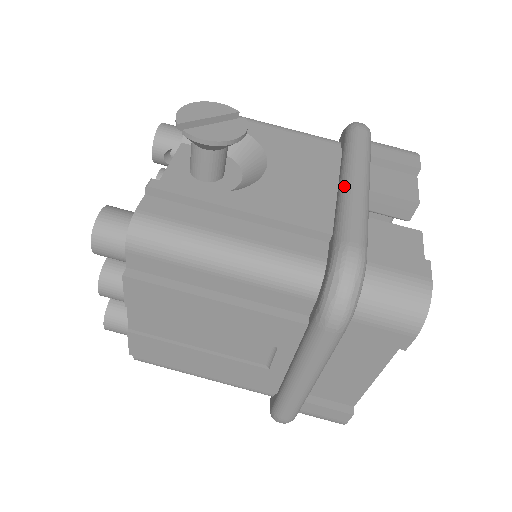
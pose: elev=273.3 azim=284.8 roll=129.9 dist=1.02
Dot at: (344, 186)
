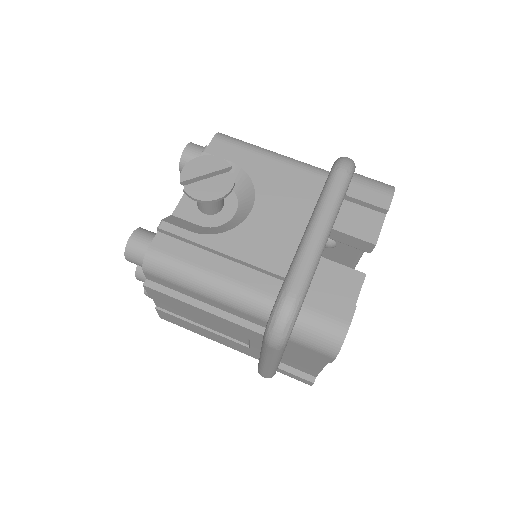
Dot at: (305, 235)
